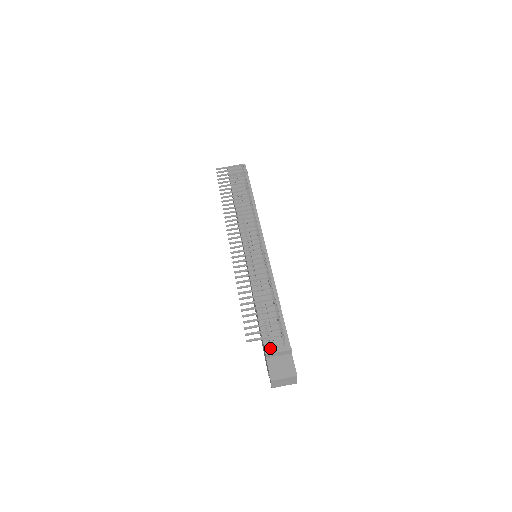
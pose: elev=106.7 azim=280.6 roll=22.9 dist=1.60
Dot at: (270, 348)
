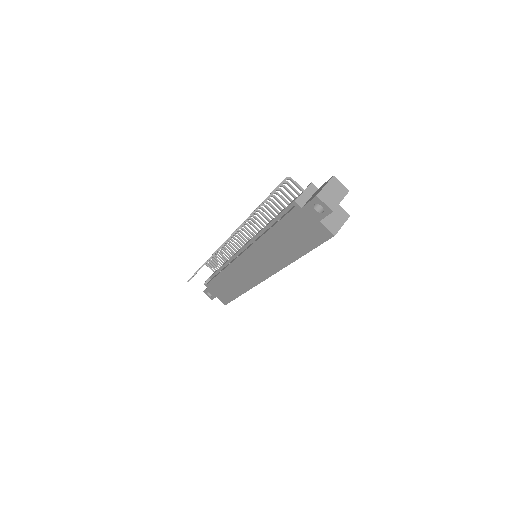
Dot at: occluded
